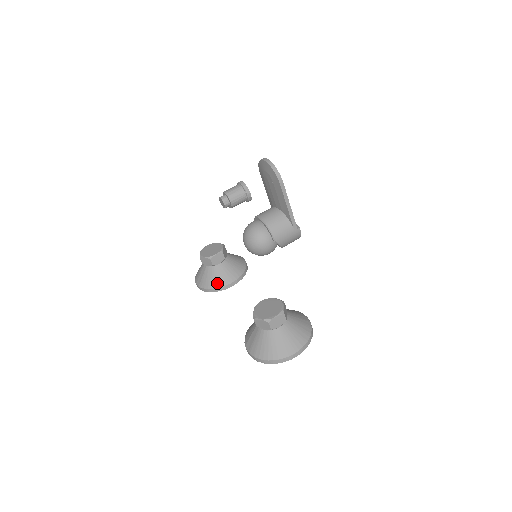
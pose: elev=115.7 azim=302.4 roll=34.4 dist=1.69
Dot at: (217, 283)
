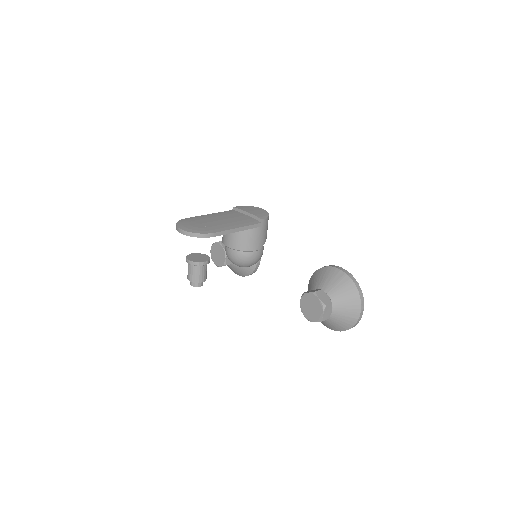
Dot at: (249, 269)
